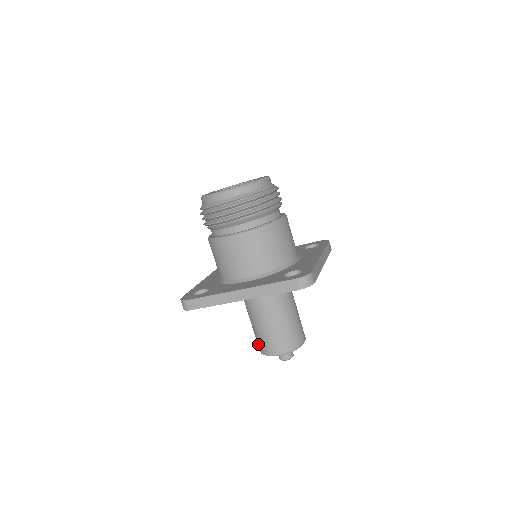
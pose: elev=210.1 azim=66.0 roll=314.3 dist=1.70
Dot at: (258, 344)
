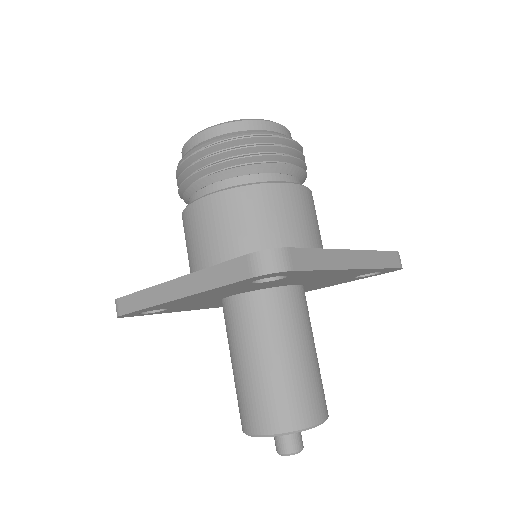
Dot at: occluded
